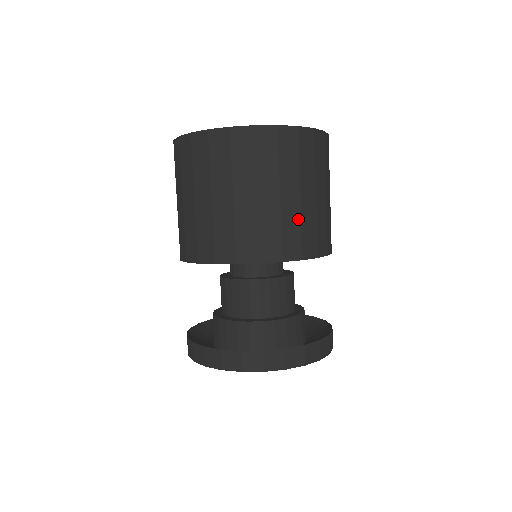
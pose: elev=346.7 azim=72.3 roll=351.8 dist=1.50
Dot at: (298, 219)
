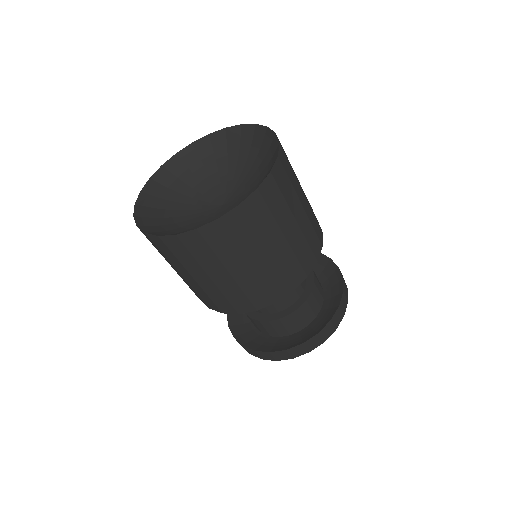
Dot at: (310, 210)
